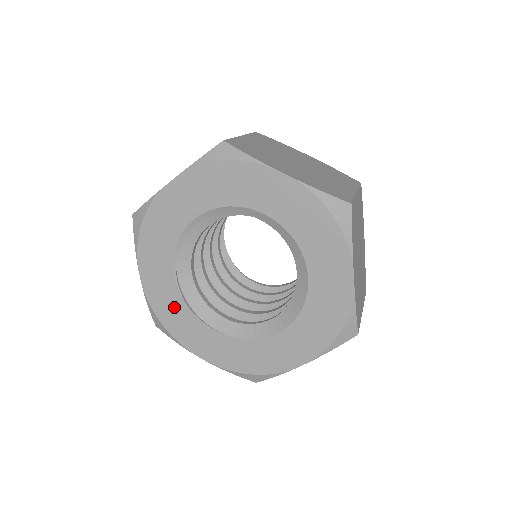
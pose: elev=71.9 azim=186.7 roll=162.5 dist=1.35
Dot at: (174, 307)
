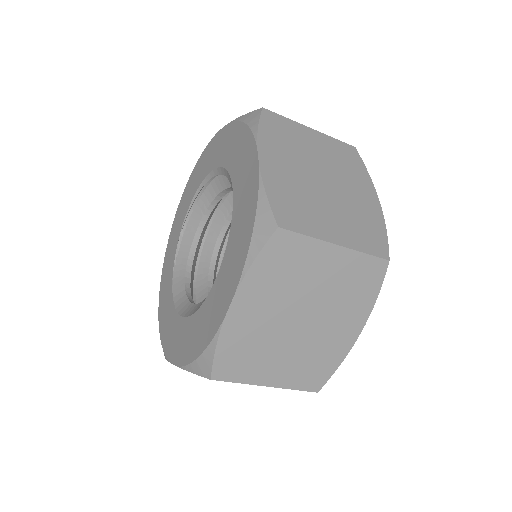
Dot at: (174, 241)
